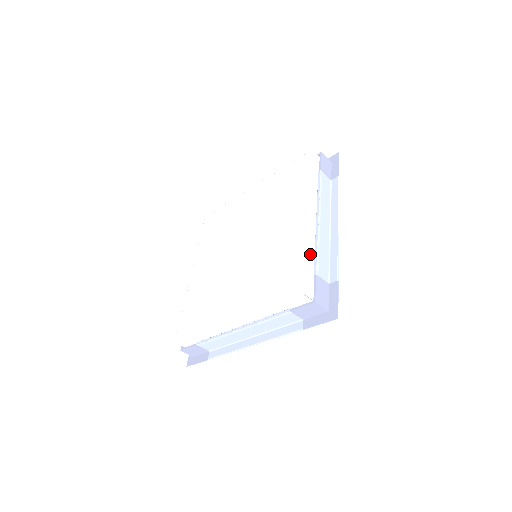
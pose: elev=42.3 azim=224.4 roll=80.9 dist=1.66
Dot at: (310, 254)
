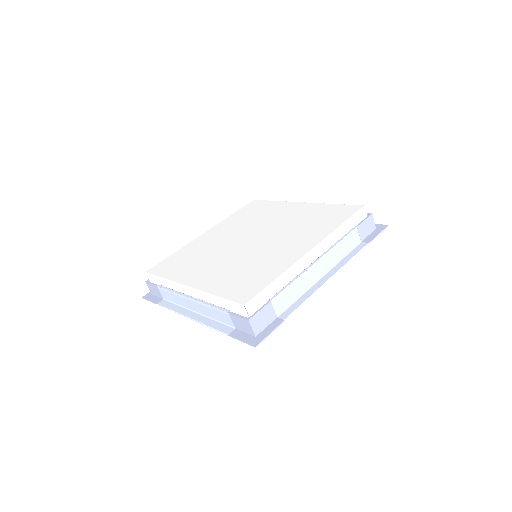
Dot at: occluded
